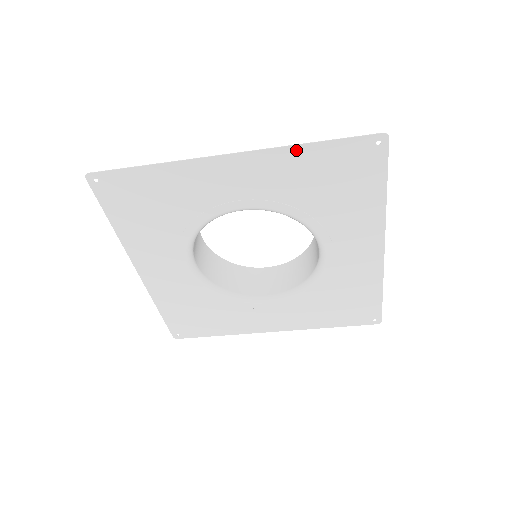
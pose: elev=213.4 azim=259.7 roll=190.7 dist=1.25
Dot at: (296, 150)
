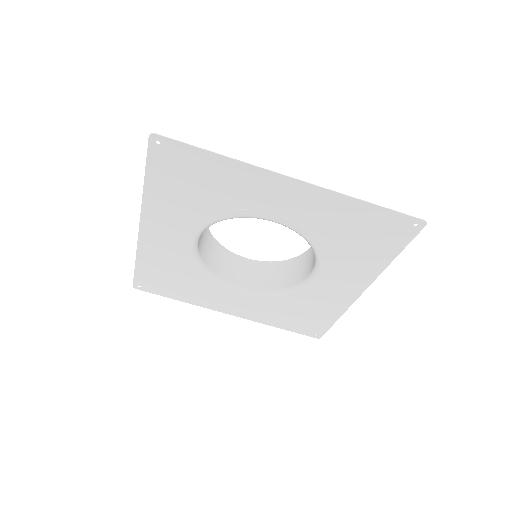
Dot at: (352, 201)
